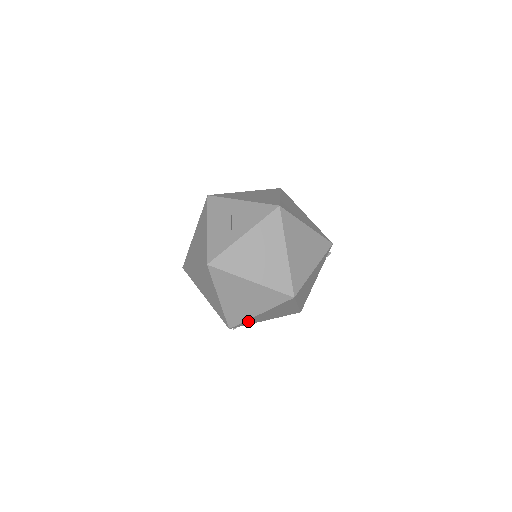
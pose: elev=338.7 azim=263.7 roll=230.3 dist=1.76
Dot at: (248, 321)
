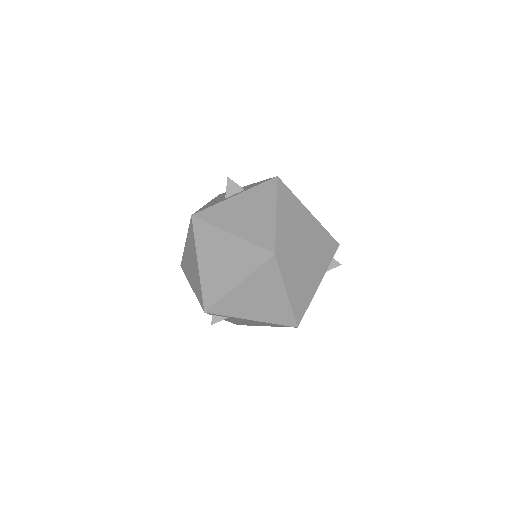
Dot at: (226, 302)
